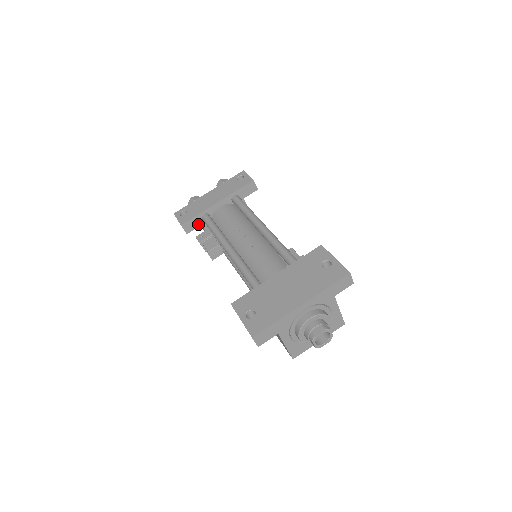
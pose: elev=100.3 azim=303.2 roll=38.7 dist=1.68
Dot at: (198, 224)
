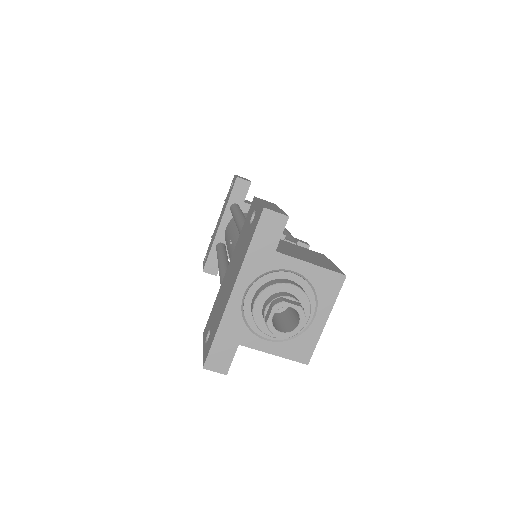
Dot at: occluded
